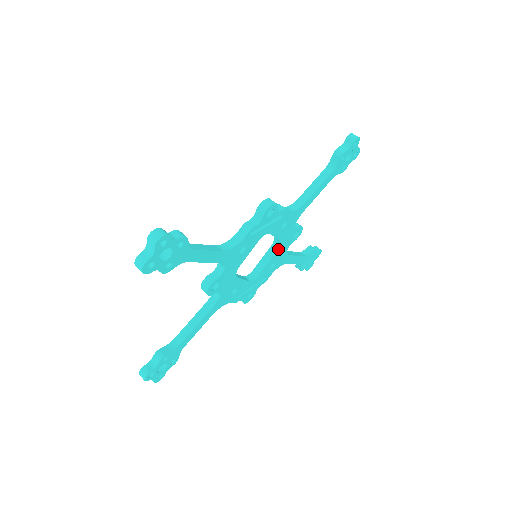
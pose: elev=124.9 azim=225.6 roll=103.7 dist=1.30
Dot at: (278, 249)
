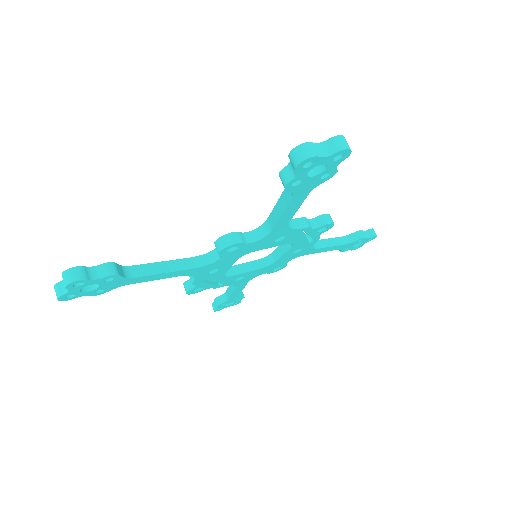
Dot at: (263, 268)
